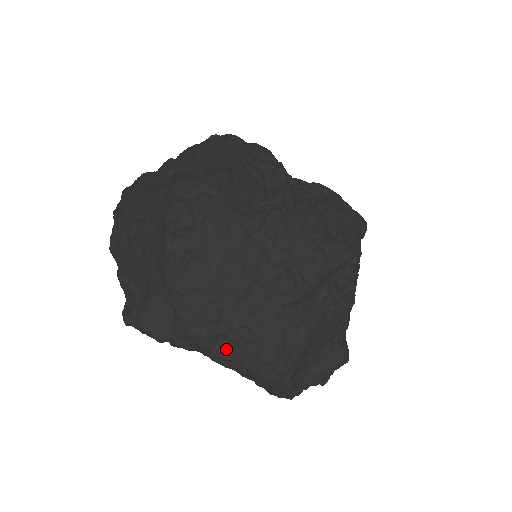
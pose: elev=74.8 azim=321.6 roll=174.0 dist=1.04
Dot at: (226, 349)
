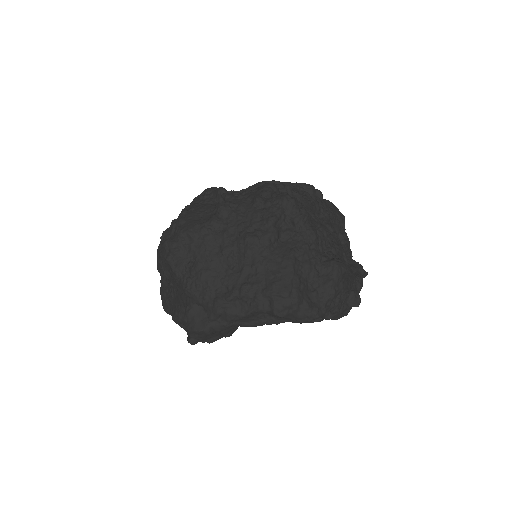
Dot at: (245, 307)
